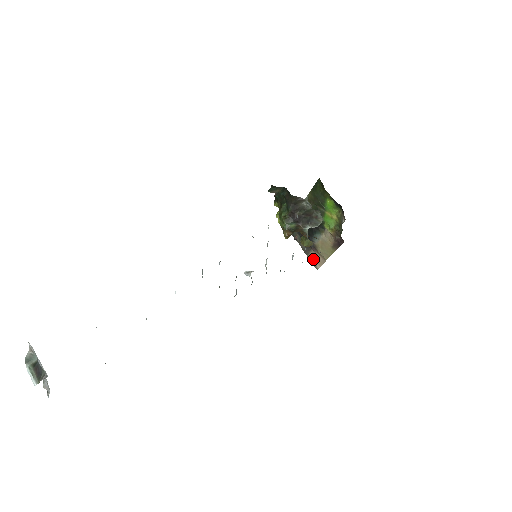
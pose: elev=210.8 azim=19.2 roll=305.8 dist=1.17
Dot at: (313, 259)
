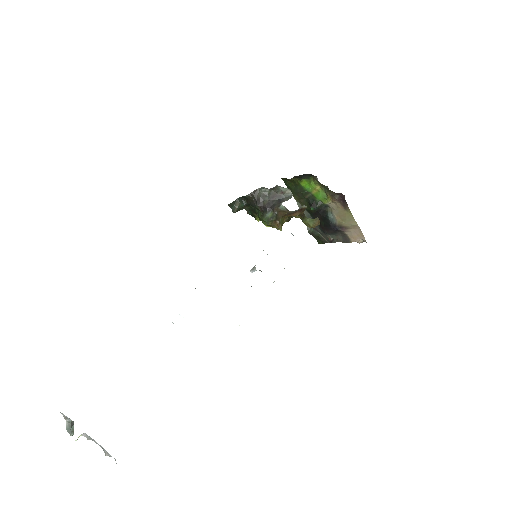
Dot at: (355, 238)
